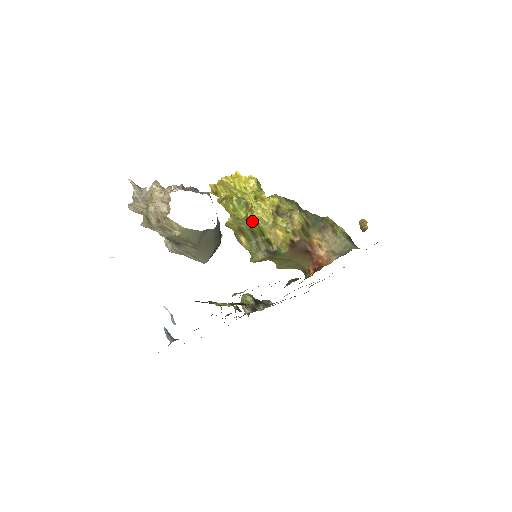
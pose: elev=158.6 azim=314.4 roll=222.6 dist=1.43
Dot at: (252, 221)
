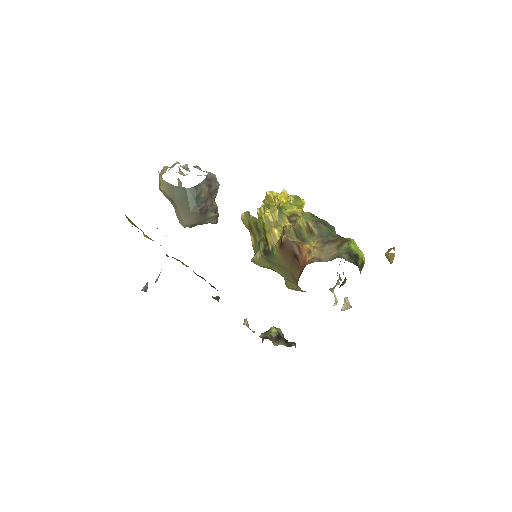
Dot at: (259, 218)
